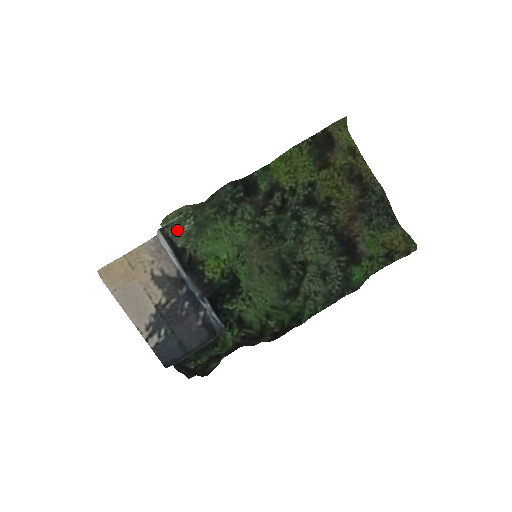
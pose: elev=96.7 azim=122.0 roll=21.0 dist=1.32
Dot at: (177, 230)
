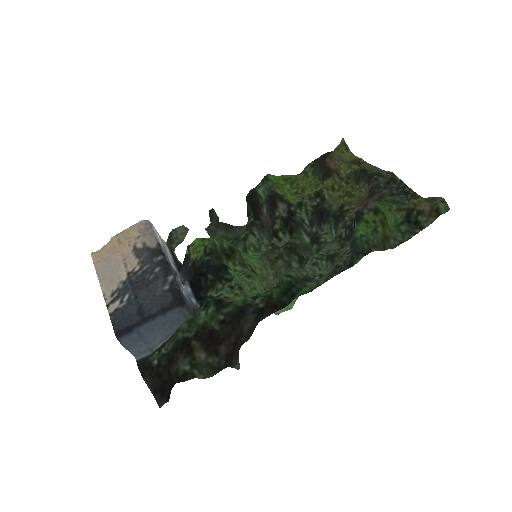
Dot at: occluded
